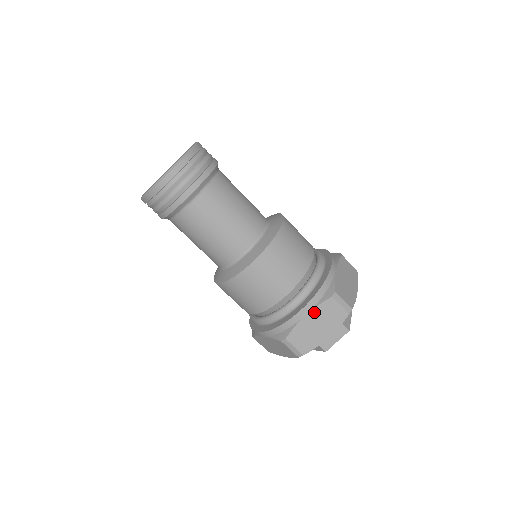
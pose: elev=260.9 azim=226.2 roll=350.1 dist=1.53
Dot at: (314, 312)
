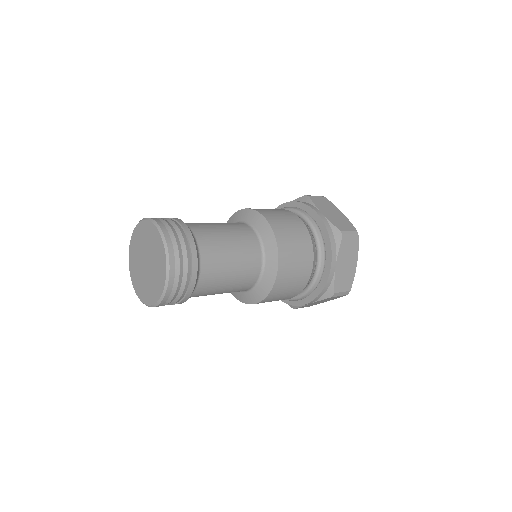
Dot at: occluded
